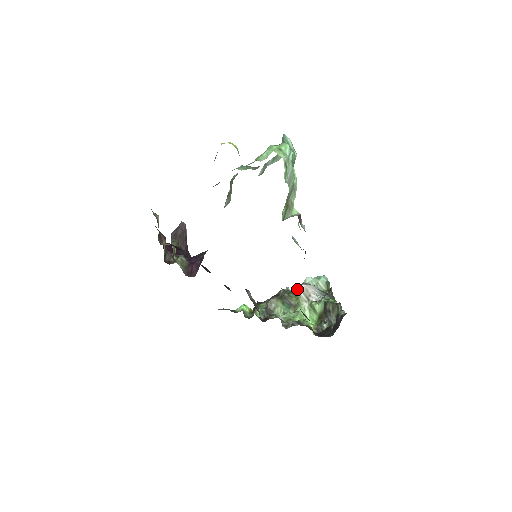
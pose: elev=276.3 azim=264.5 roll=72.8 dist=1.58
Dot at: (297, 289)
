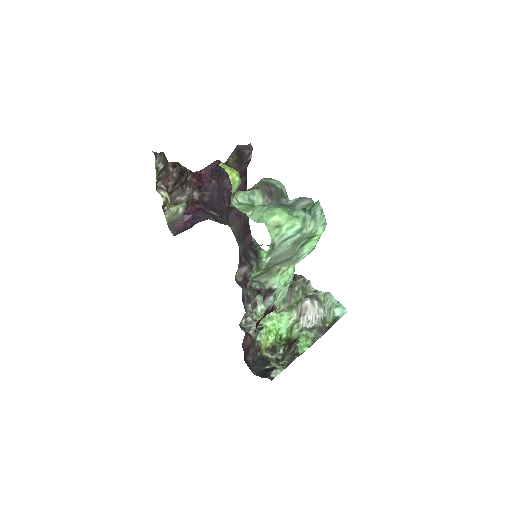
Dot at: (315, 291)
